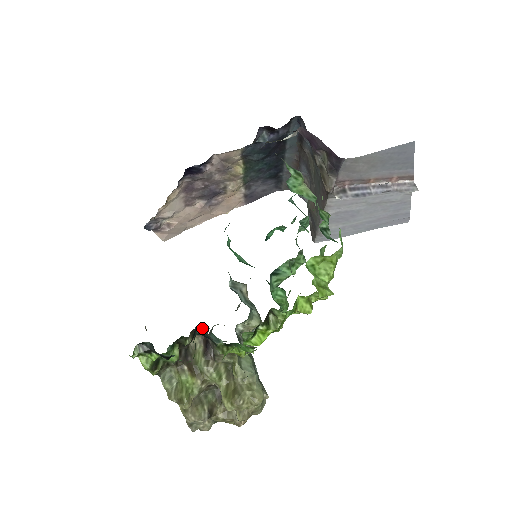
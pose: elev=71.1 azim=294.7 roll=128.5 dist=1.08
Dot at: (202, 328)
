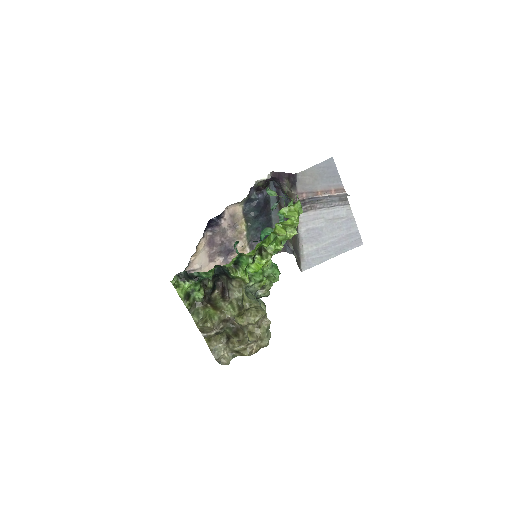
Dot at: (220, 285)
